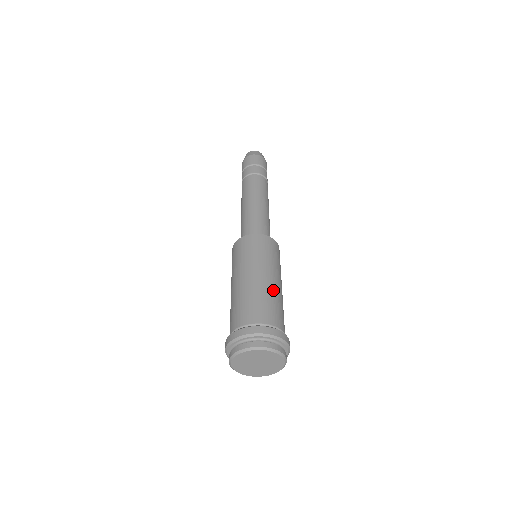
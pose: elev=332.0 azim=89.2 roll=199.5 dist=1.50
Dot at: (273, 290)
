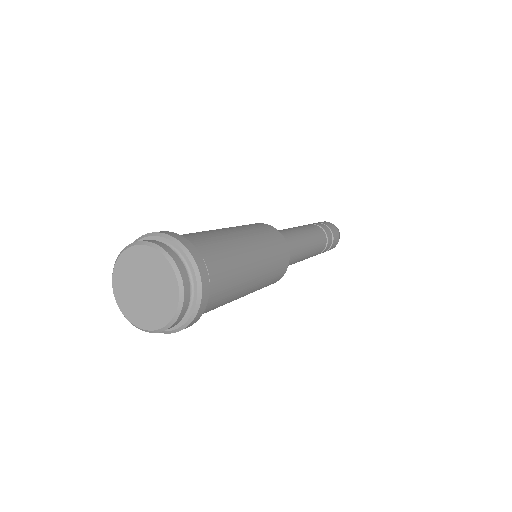
Dot at: (224, 234)
